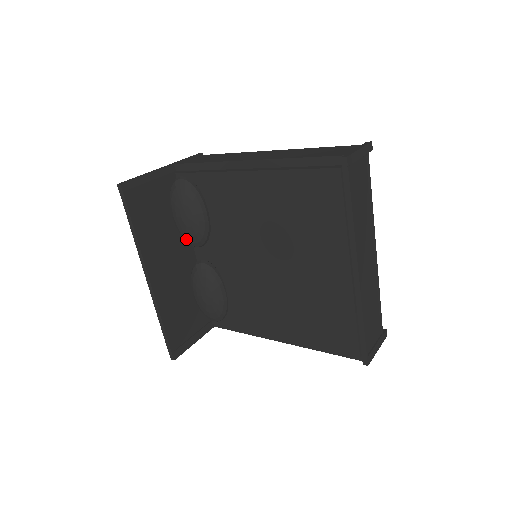
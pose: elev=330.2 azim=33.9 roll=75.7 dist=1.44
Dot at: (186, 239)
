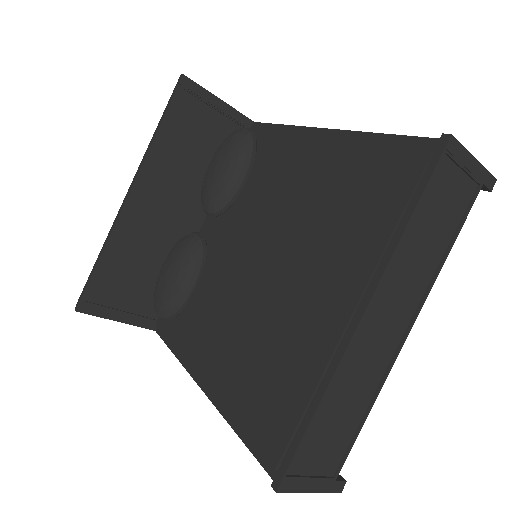
Dot at: (203, 196)
